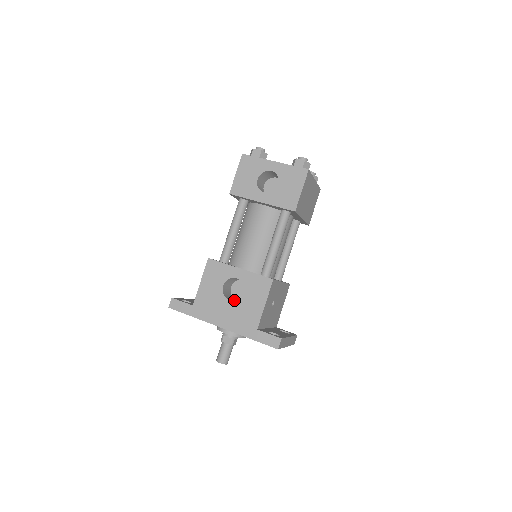
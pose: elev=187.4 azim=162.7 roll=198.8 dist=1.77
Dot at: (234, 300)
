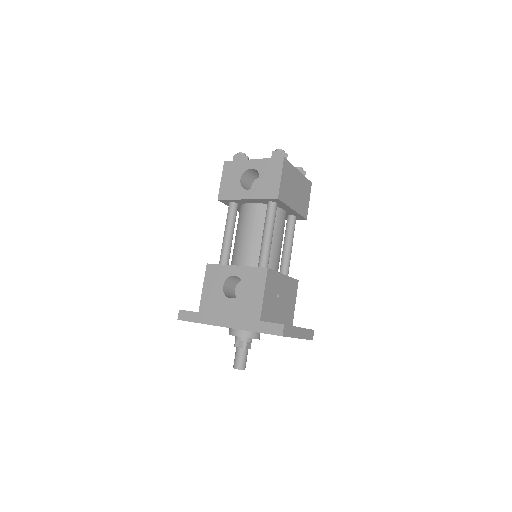
Dot at: occluded
